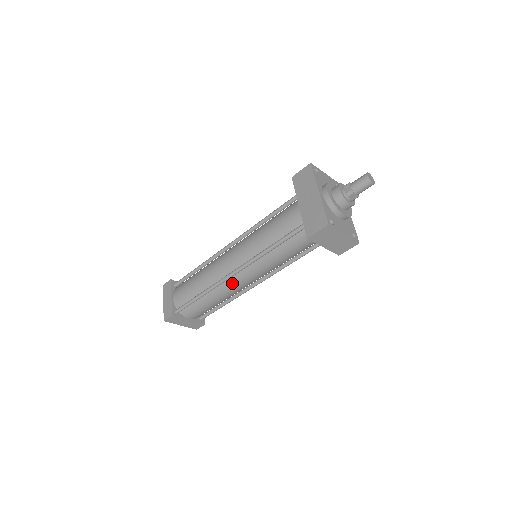
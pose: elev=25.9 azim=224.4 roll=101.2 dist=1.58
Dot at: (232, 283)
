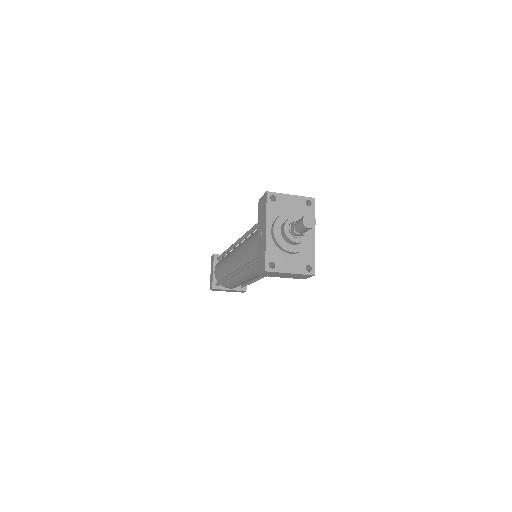
Dot at: (240, 277)
